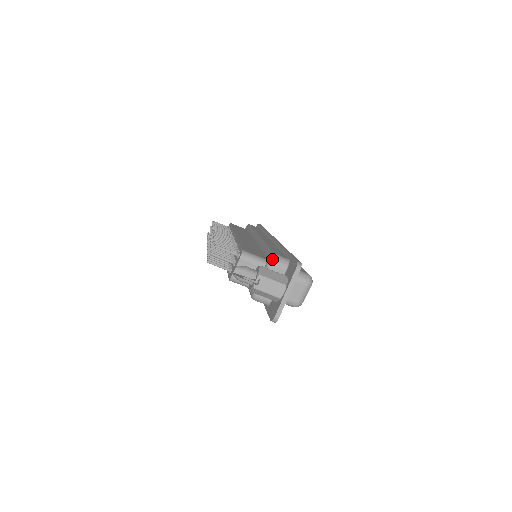
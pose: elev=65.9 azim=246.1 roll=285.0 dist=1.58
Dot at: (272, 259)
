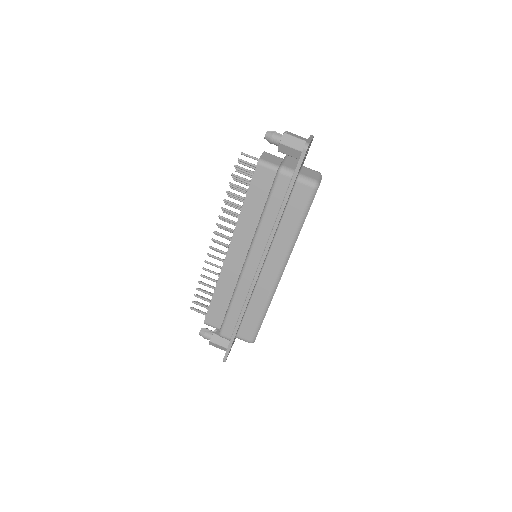
Dot at: occluded
